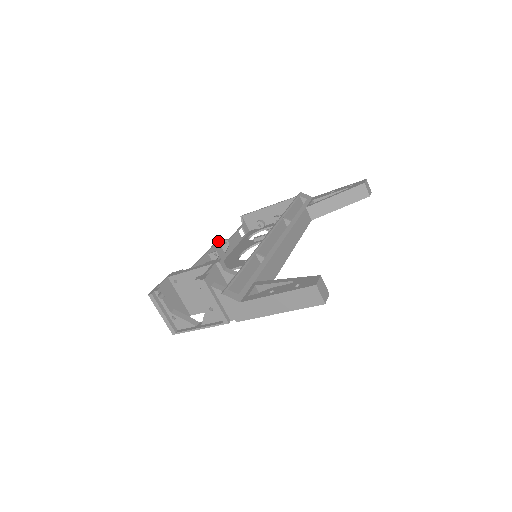
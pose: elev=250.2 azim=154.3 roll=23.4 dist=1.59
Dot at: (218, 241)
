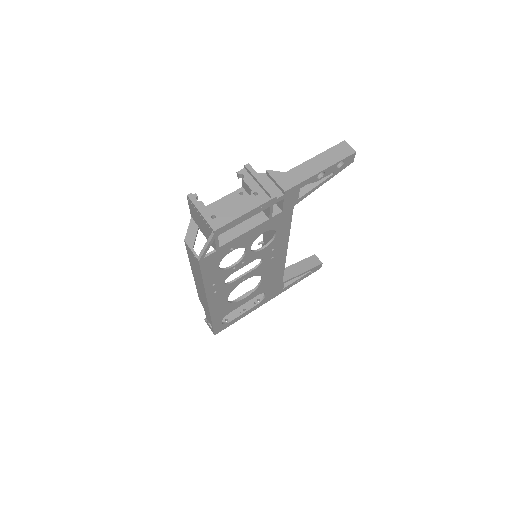
Dot at: occluded
